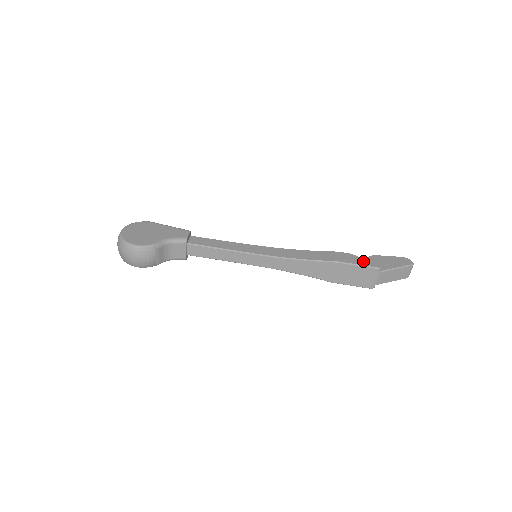
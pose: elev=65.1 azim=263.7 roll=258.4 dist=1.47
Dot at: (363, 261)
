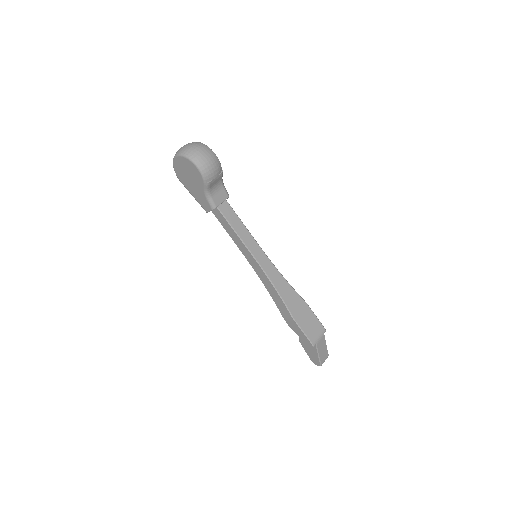
Dot at: occluded
